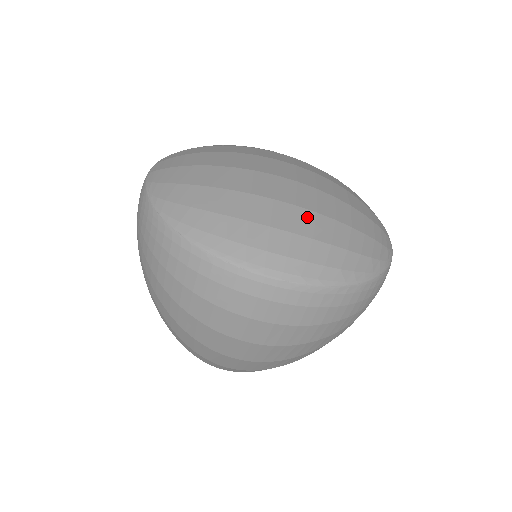
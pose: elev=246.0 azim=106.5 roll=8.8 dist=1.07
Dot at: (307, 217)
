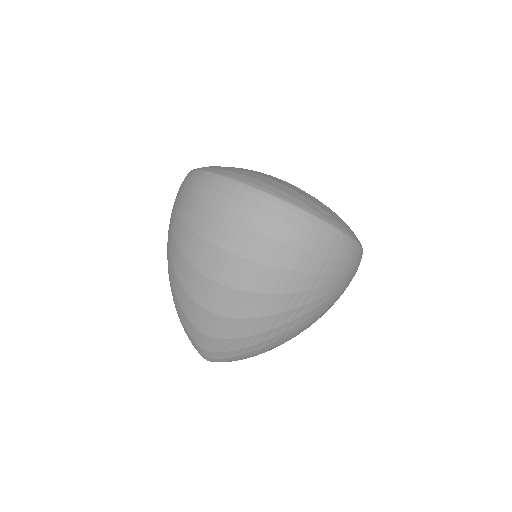
Dot at: (291, 185)
